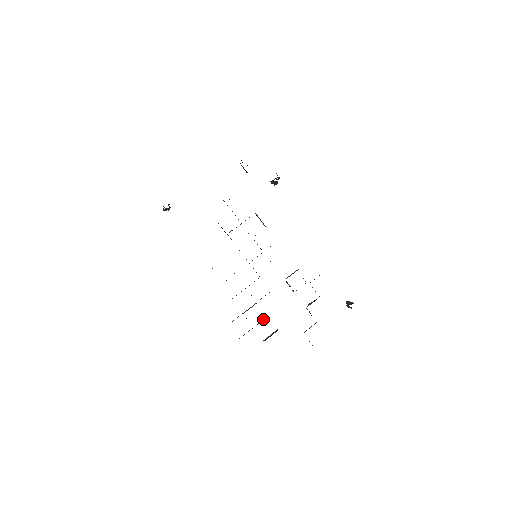
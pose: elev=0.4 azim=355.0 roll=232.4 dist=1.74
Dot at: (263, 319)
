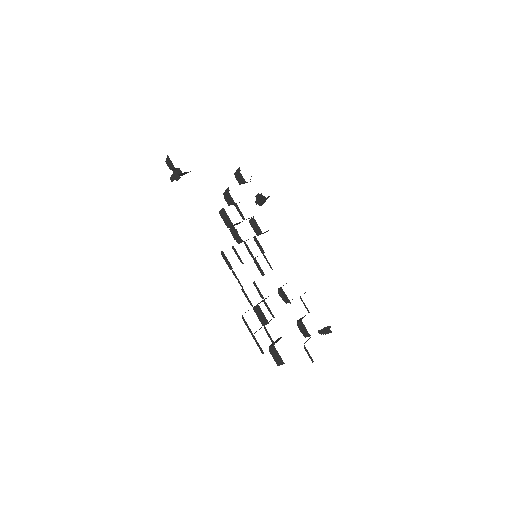
Dot at: (270, 320)
